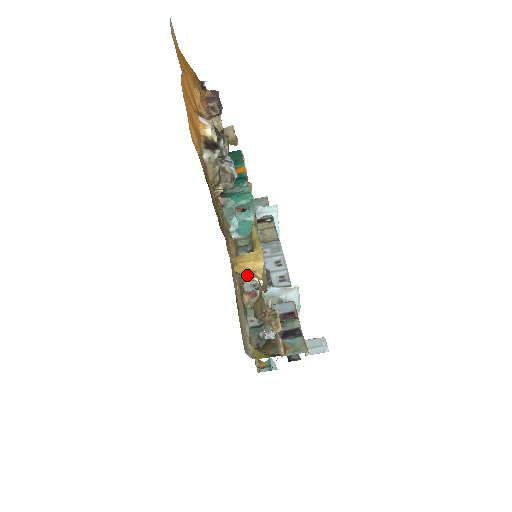
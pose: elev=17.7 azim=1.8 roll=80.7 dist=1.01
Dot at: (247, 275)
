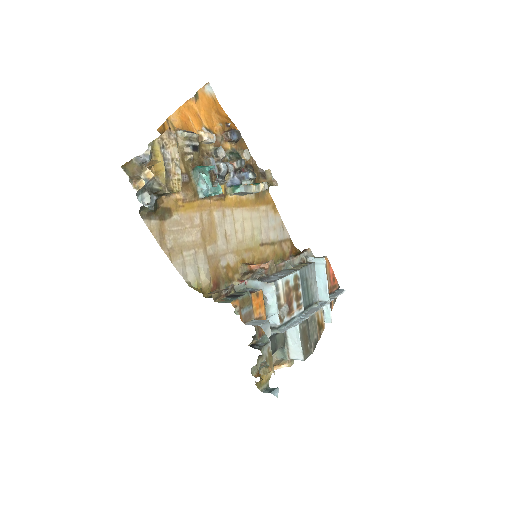
Dot at: (155, 176)
